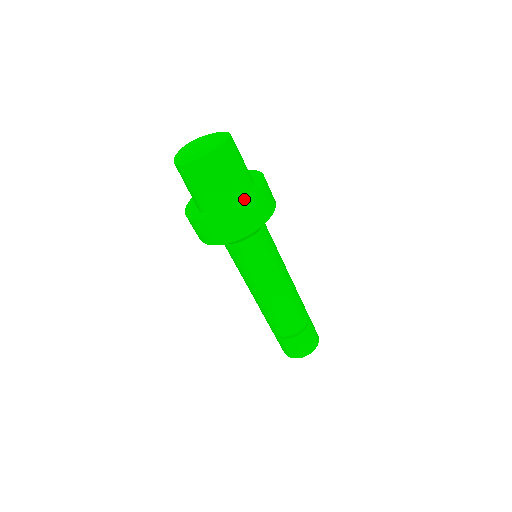
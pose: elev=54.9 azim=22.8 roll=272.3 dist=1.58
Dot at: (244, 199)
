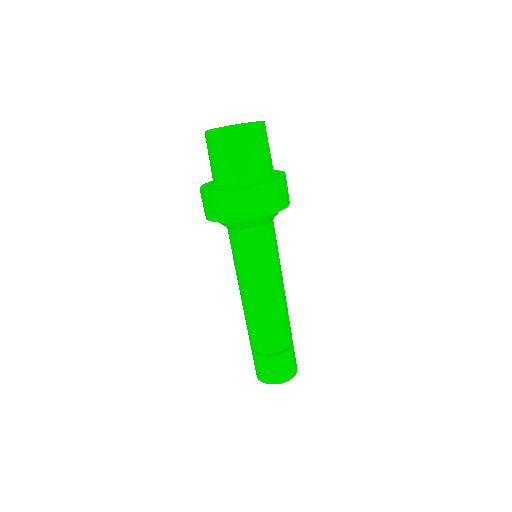
Dot at: (263, 181)
